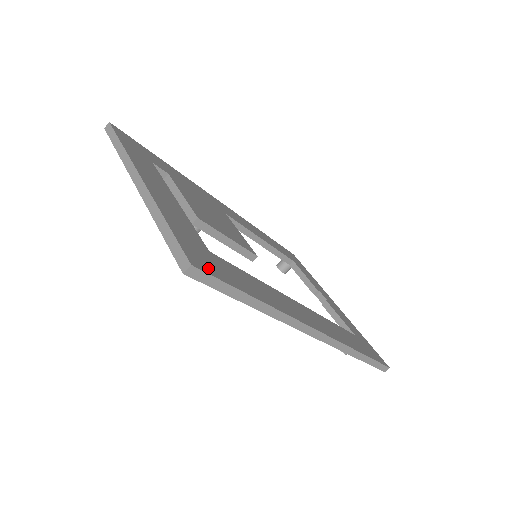
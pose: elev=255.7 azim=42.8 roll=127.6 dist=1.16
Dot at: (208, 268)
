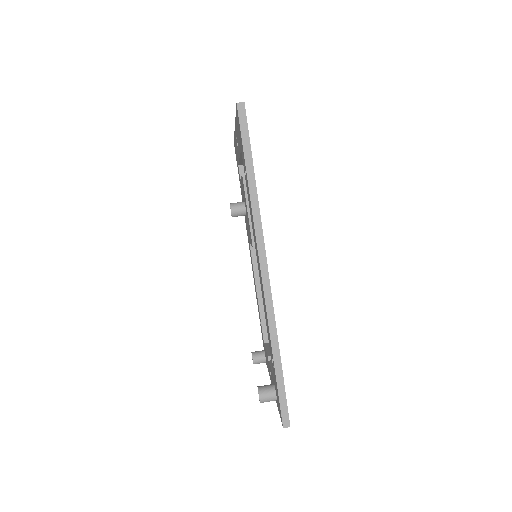
Dot at: occluded
